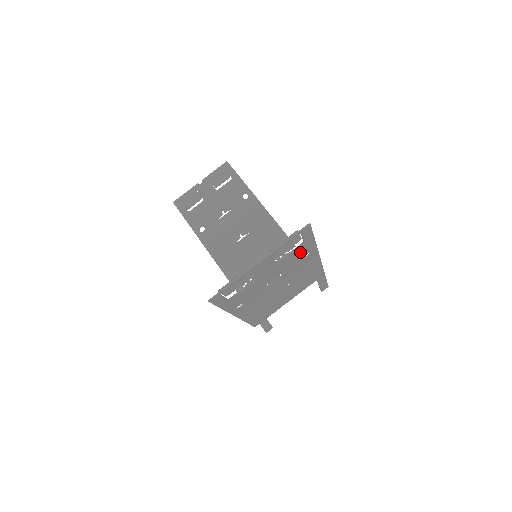
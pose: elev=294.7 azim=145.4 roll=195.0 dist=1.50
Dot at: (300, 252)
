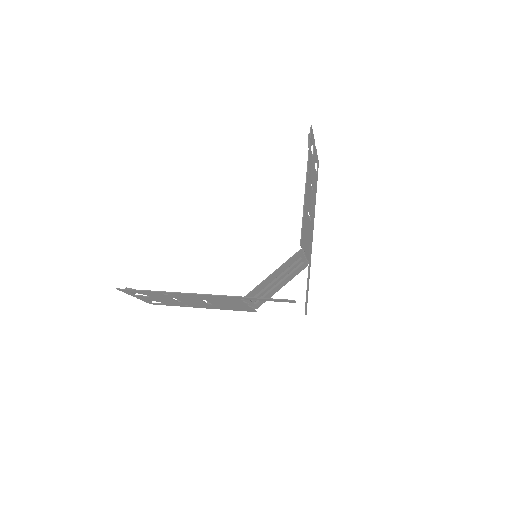
Dot at: (315, 183)
